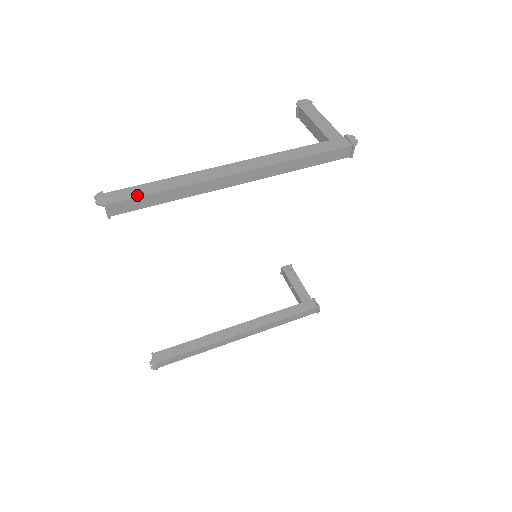
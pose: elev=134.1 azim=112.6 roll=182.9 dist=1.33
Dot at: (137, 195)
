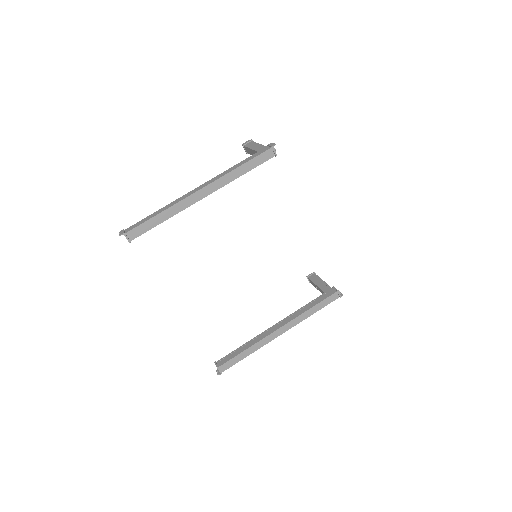
Dot at: (141, 223)
